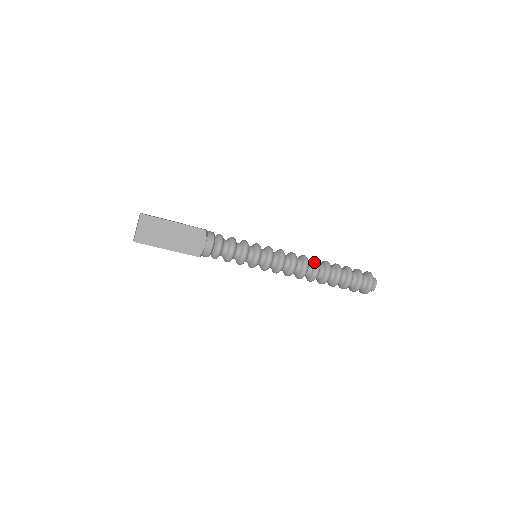
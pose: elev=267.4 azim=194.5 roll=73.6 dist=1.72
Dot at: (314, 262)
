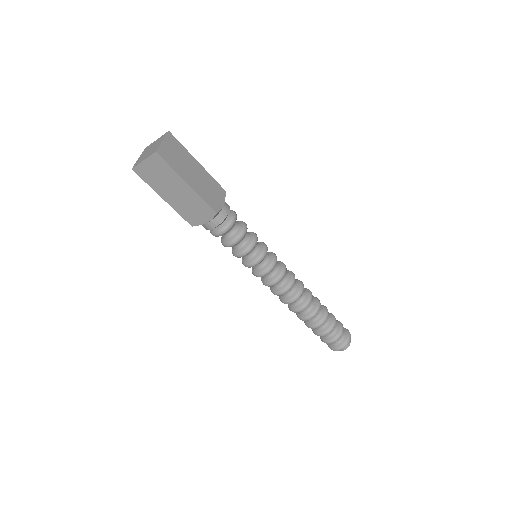
Dot at: (305, 302)
